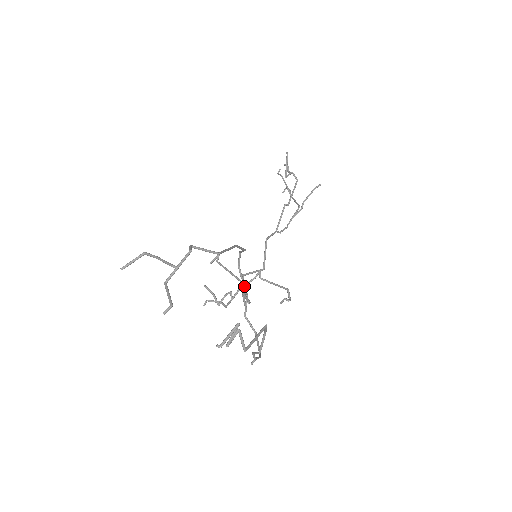
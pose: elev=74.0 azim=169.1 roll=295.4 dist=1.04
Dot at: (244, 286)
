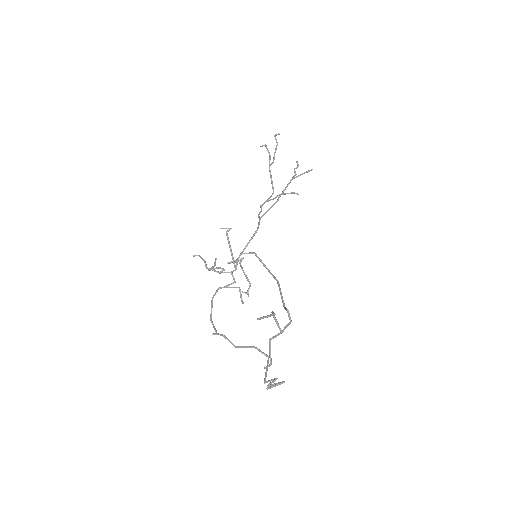
Dot at: occluded
